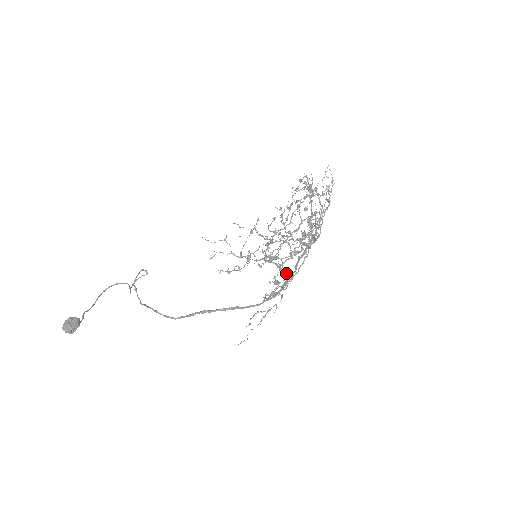
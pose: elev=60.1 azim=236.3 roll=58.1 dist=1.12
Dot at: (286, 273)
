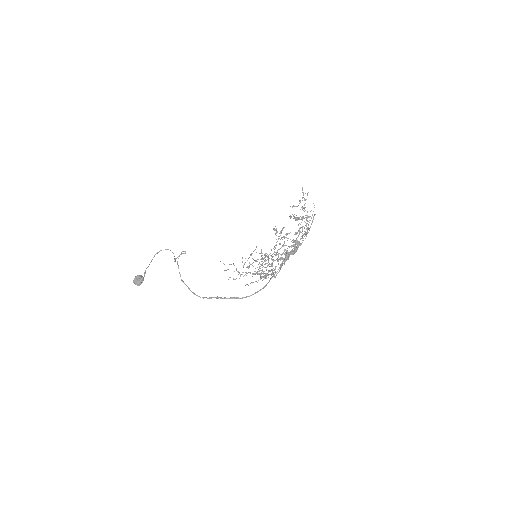
Dot at: (273, 272)
